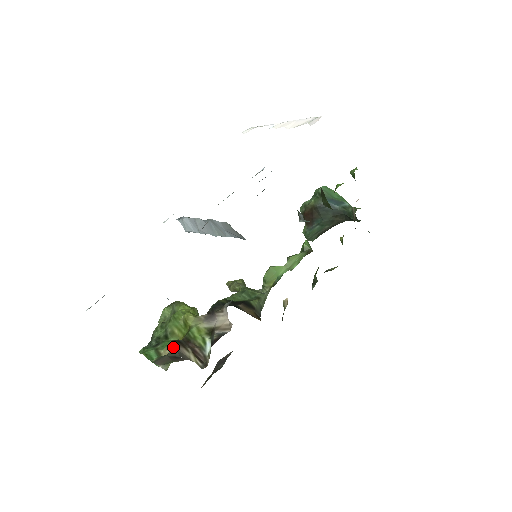
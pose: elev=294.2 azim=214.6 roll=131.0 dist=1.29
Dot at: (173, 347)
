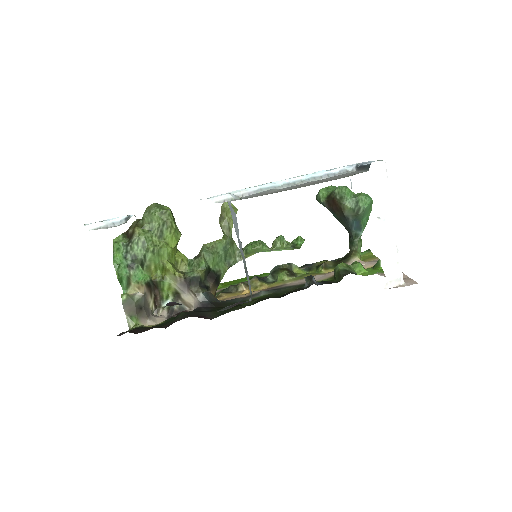
Dot at: (143, 292)
